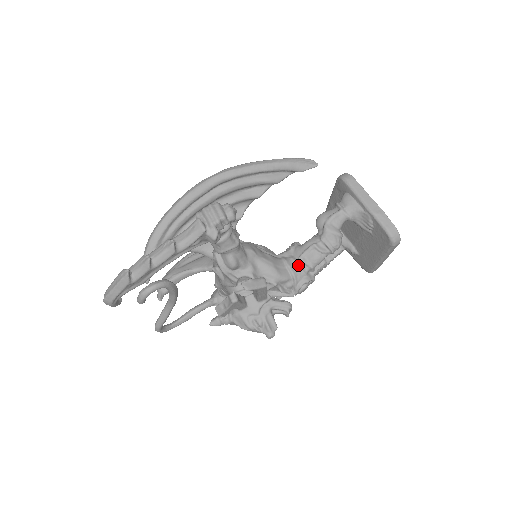
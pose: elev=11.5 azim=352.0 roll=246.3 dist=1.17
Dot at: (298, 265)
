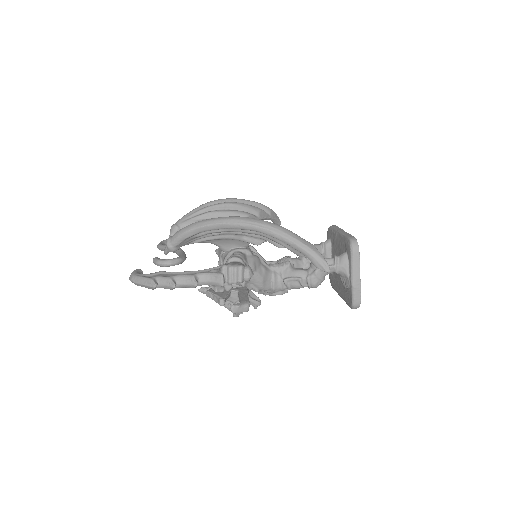
Dot at: (281, 283)
